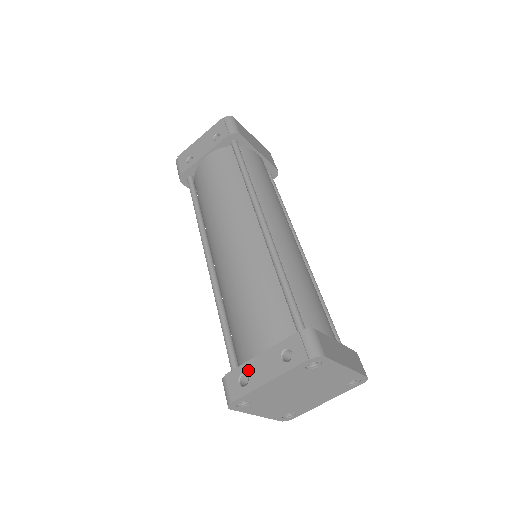
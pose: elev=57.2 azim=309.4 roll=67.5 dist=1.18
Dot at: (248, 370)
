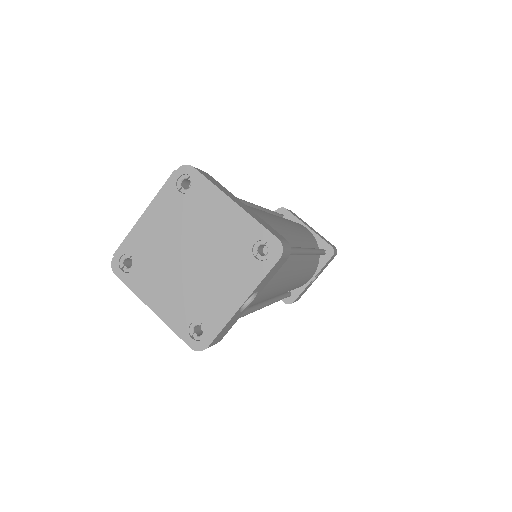
Dot at: occluded
